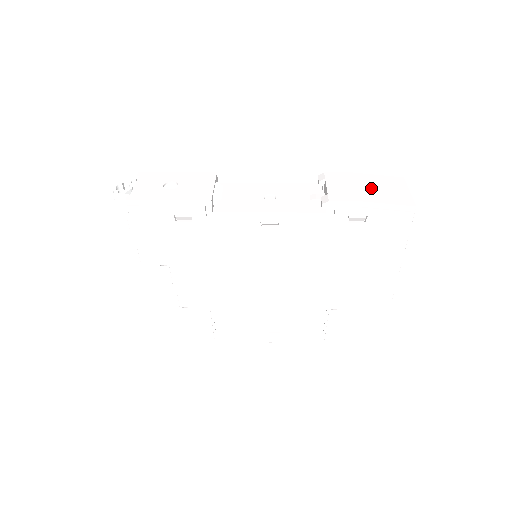
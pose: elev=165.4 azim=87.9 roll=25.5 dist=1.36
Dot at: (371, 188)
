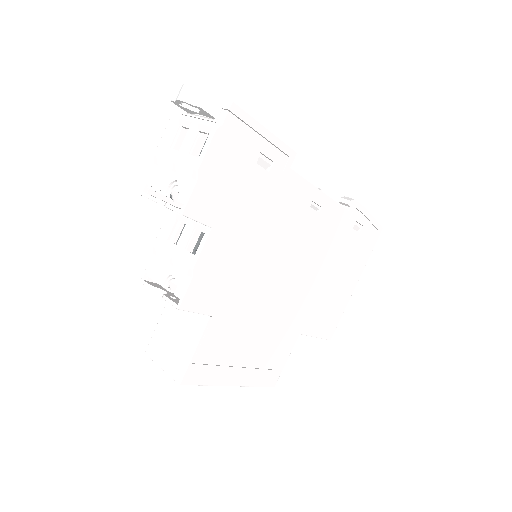
Dot at: occluded
